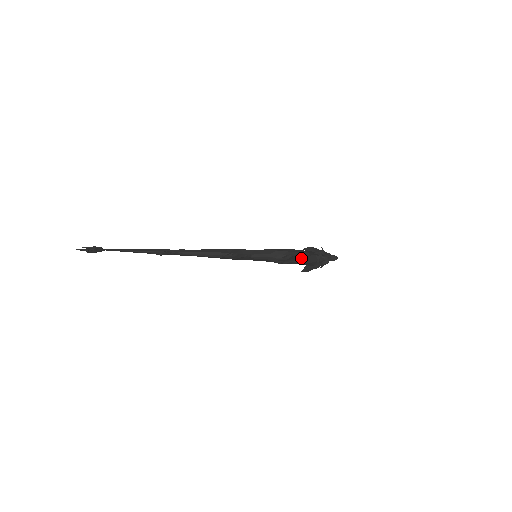
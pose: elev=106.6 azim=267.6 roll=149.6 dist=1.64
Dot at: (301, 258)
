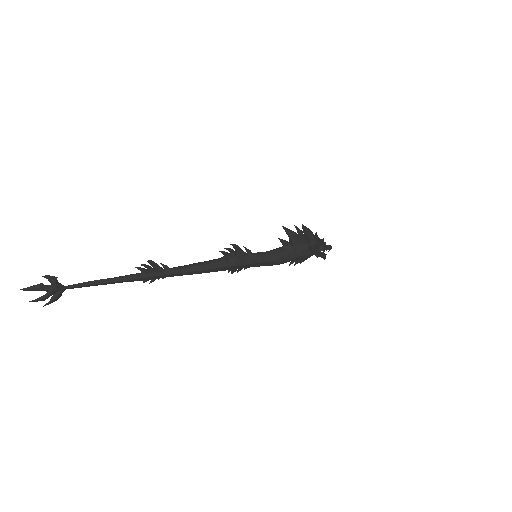
Dot at: (299, 238)
